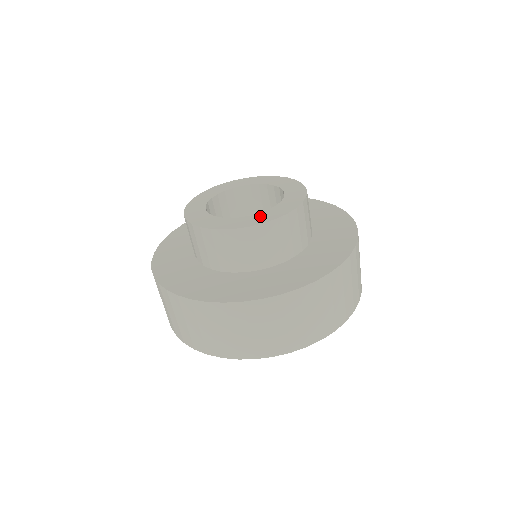
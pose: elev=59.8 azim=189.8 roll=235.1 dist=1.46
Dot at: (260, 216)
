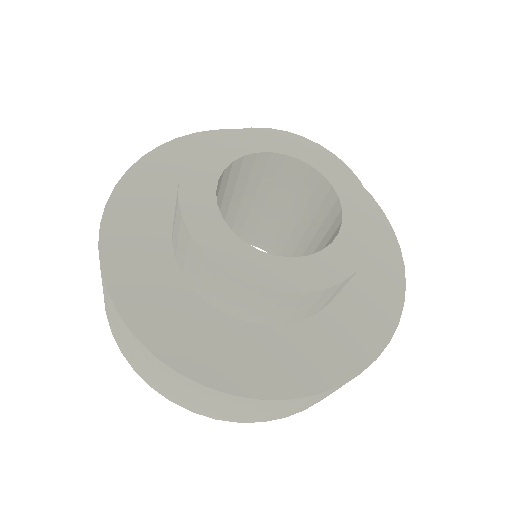
Dot at: (253, 259)
